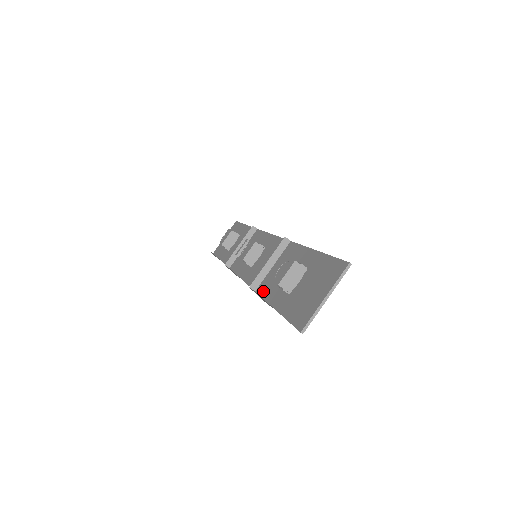
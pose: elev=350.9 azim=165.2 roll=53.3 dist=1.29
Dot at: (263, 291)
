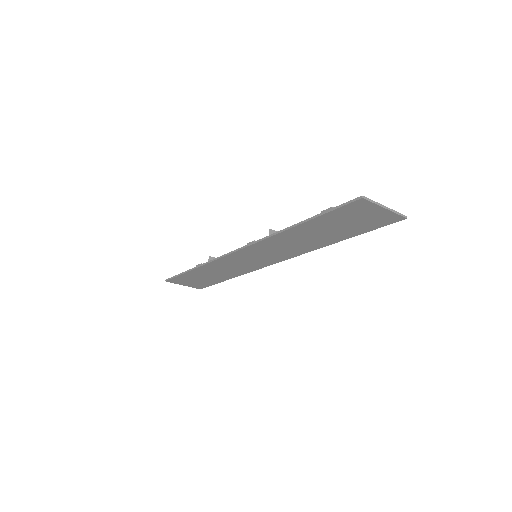
Dot at: (285, 231)
